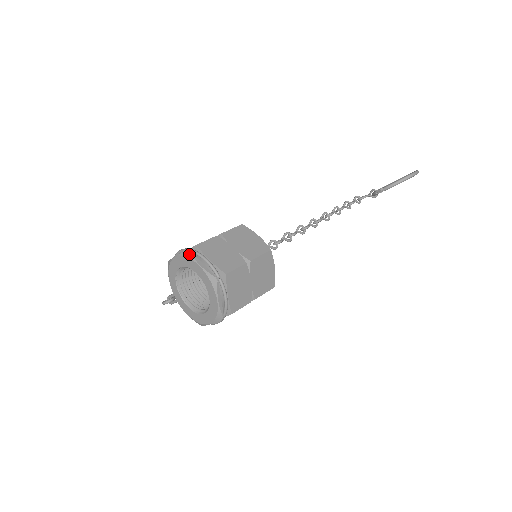
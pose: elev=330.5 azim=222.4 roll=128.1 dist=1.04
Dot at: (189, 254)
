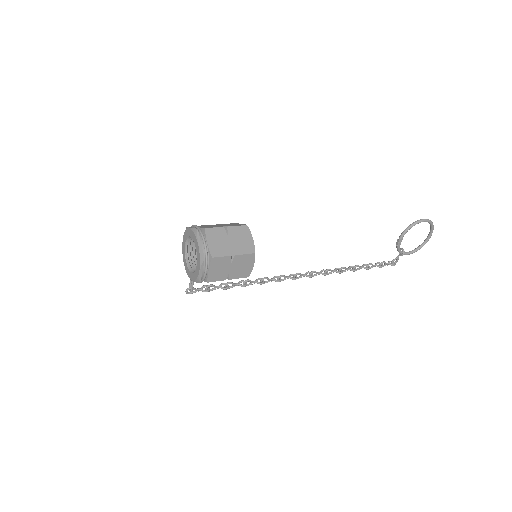
Dot at: (187, 228)
